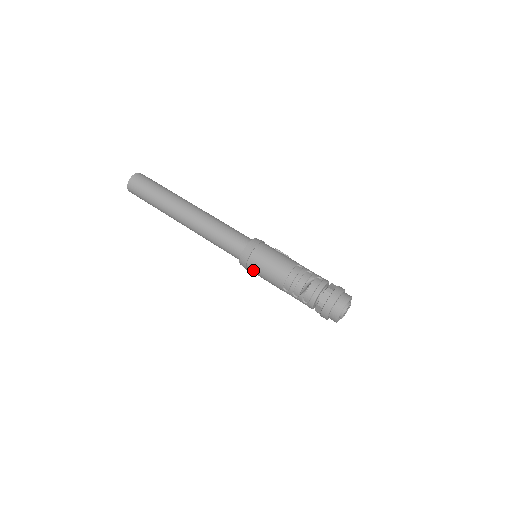
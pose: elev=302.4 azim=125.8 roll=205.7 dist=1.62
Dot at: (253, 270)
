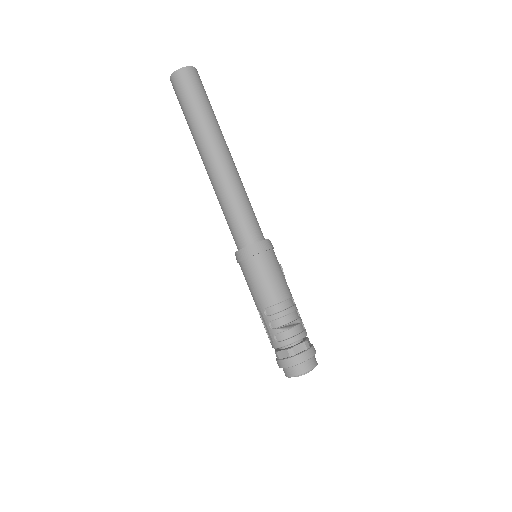
Dot at: (248, 269)
